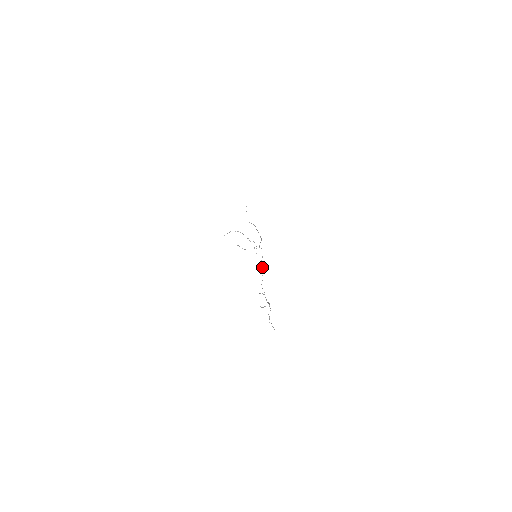
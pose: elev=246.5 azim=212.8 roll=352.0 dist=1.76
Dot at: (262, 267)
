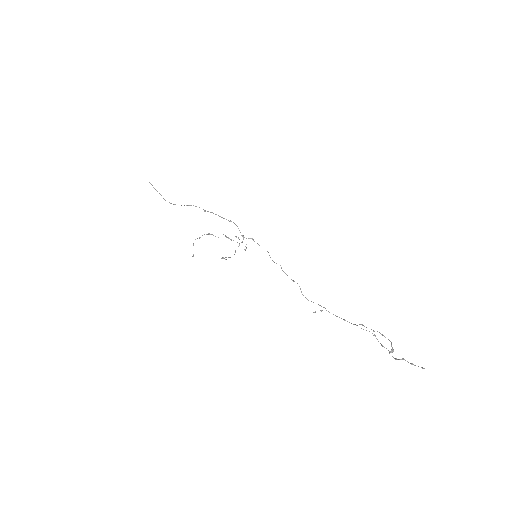
Dot at: (281, 268)
